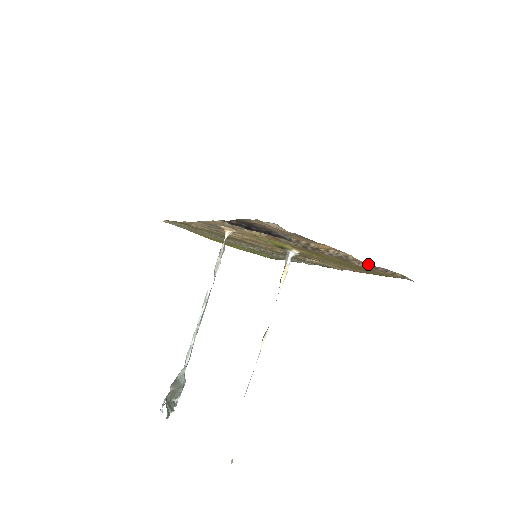
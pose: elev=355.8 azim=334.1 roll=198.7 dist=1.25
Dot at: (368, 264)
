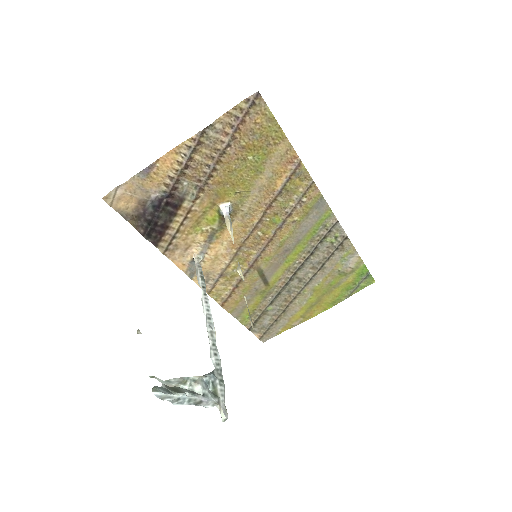
Dot at: (214, 132)
